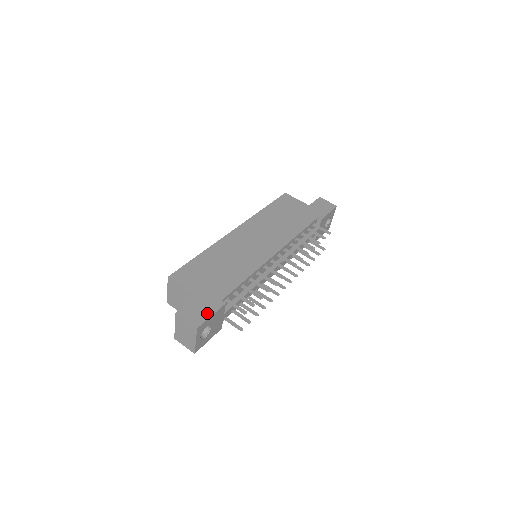
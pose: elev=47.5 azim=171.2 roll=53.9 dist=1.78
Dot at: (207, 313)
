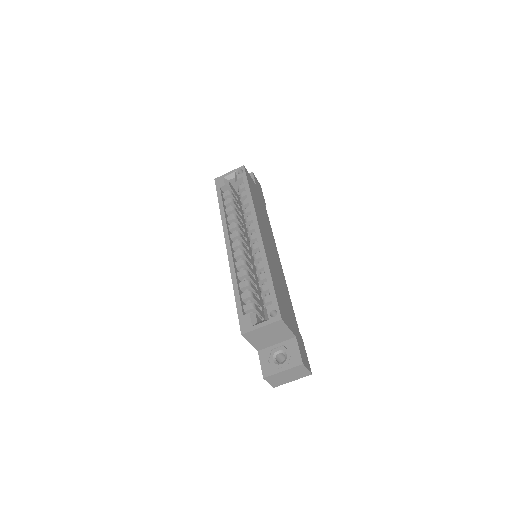
Dot at: (306, 354)
